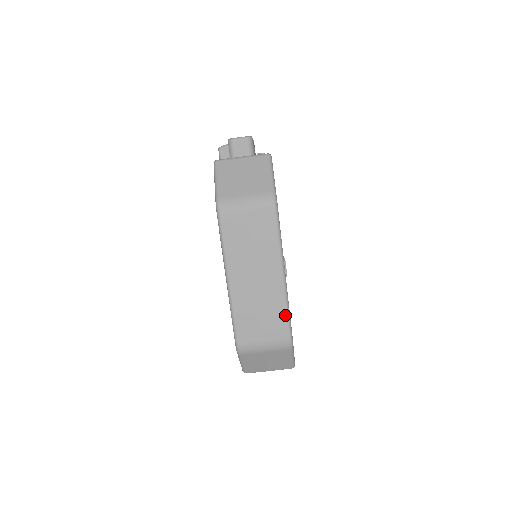
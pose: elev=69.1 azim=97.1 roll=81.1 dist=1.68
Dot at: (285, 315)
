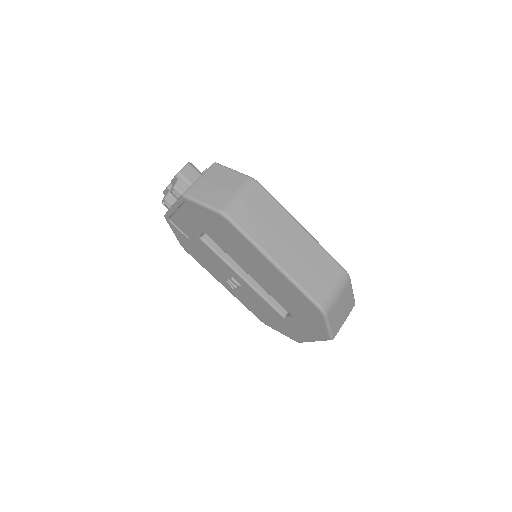
Dot at: (328, 256)
